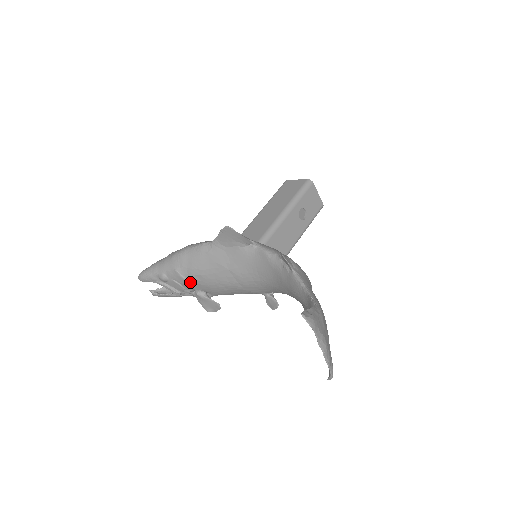
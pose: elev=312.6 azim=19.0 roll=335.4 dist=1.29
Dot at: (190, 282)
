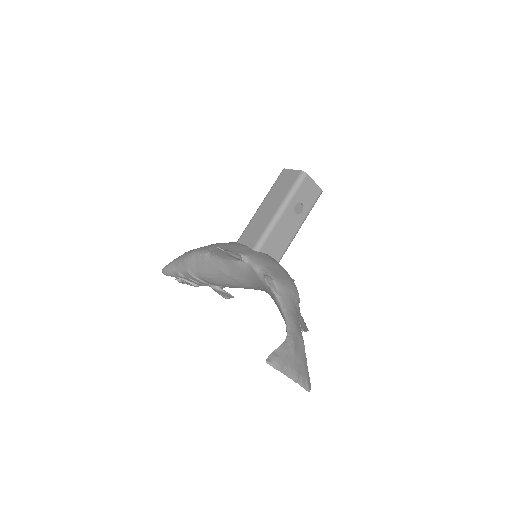
Dot at: (202, 280)
